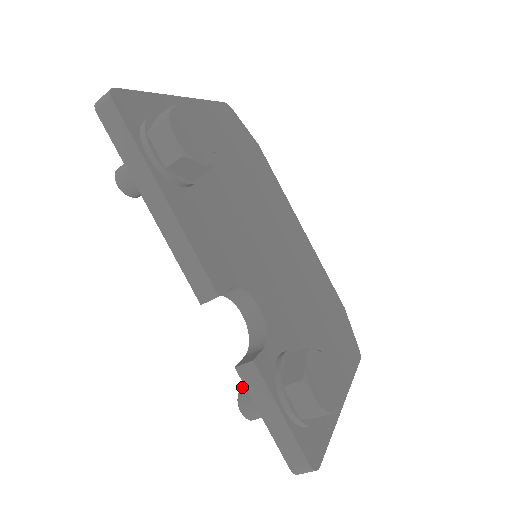
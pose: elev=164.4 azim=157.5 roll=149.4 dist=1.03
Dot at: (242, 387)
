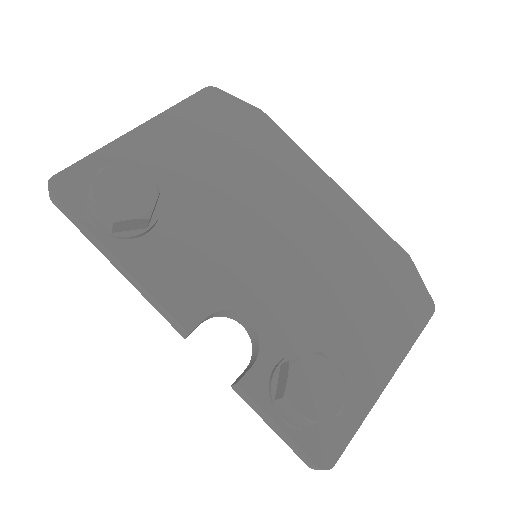
Dot at: occluded
